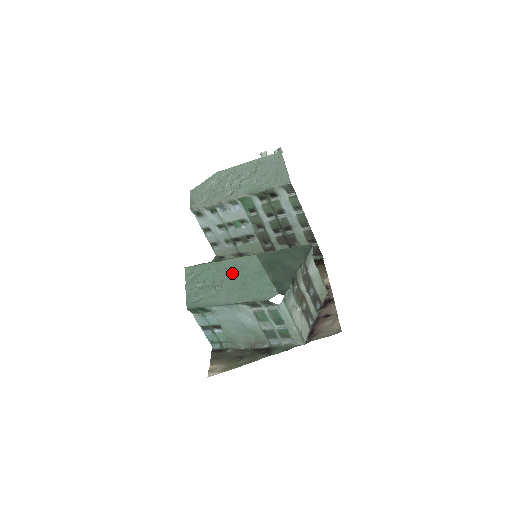
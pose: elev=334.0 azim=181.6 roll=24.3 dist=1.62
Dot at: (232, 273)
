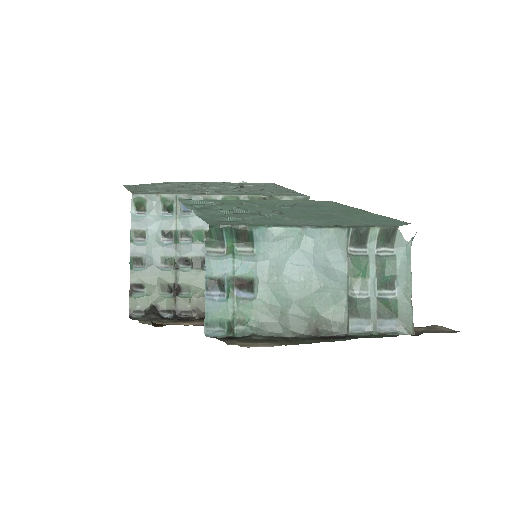
Dot at: (295, 207)
